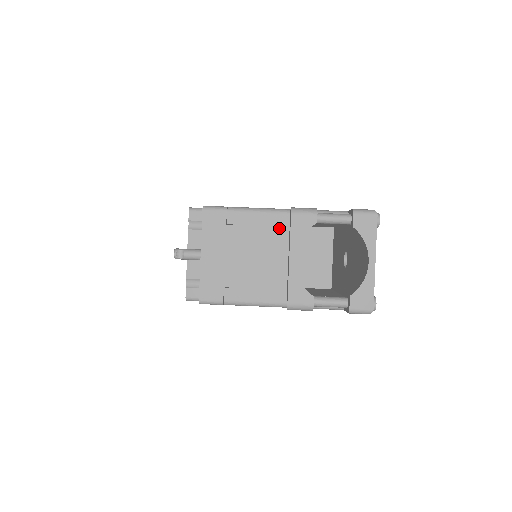
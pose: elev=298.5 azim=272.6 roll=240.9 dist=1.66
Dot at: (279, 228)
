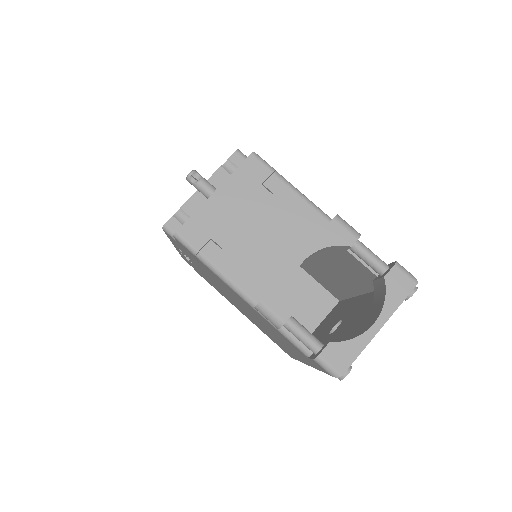
Dot at: (309, 227)
